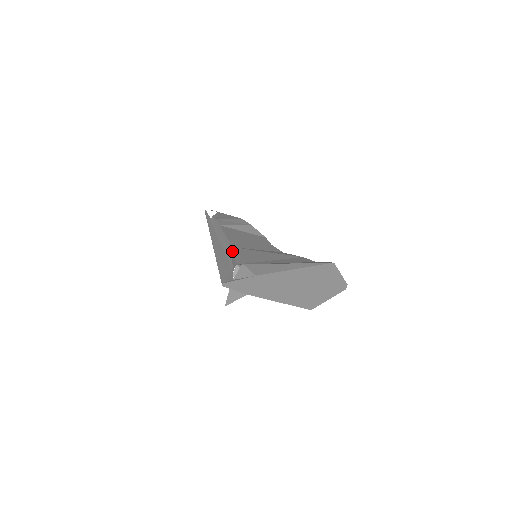
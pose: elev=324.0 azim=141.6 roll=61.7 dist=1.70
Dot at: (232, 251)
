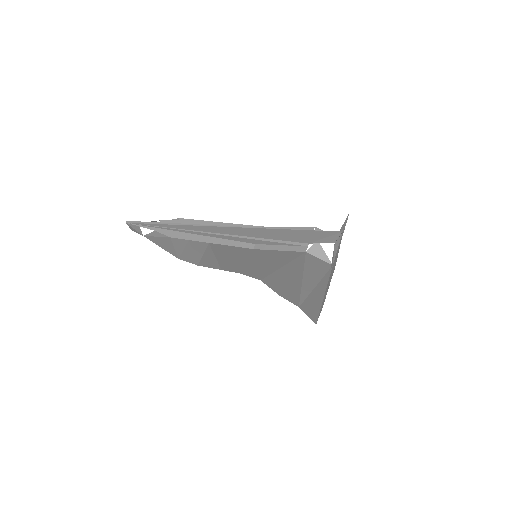
Dot at: (271, 227)
